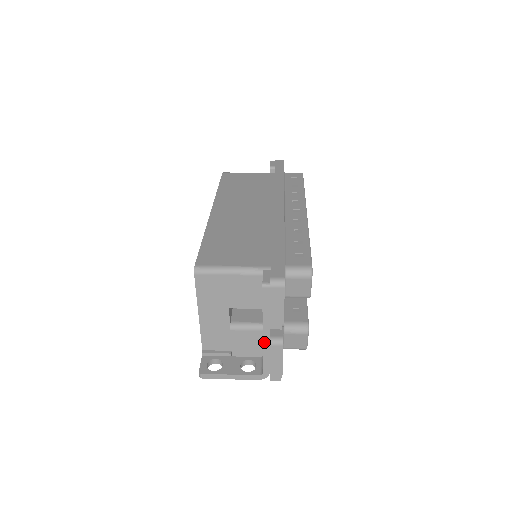
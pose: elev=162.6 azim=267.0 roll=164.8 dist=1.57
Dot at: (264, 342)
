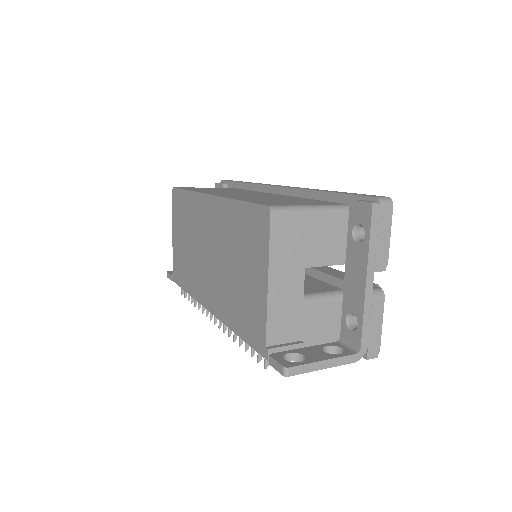
Dot at: (366, 295)
